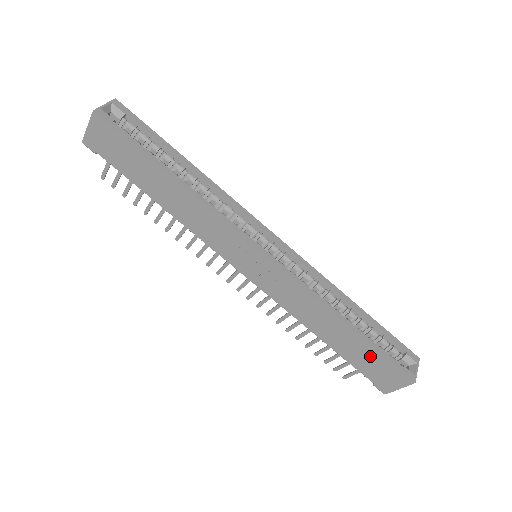
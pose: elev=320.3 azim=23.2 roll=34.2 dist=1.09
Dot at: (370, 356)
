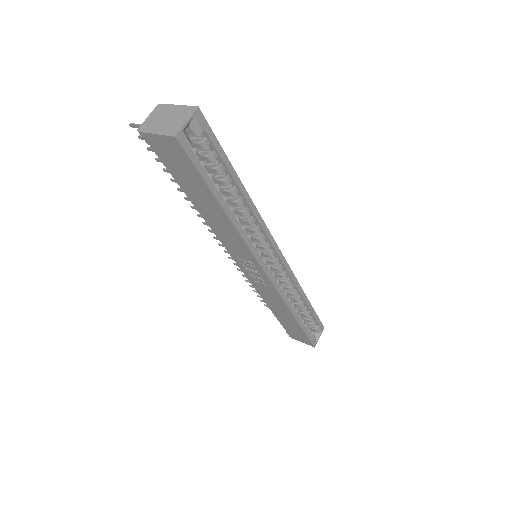
Dot at: (297, 330)
